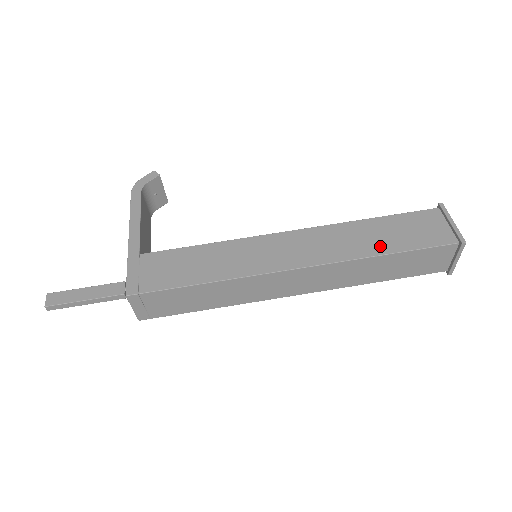
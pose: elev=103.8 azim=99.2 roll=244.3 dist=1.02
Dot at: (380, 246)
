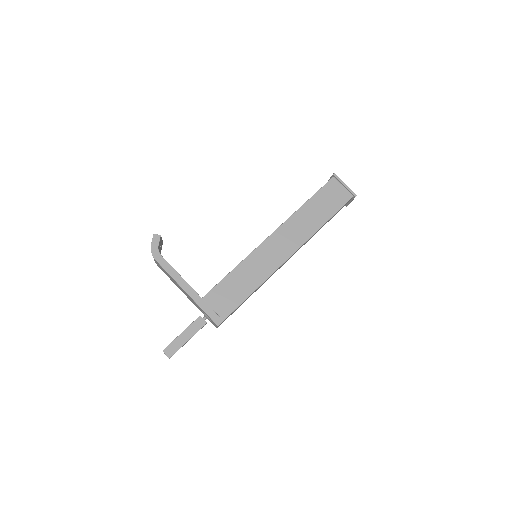
Dot at: (320, 219)
